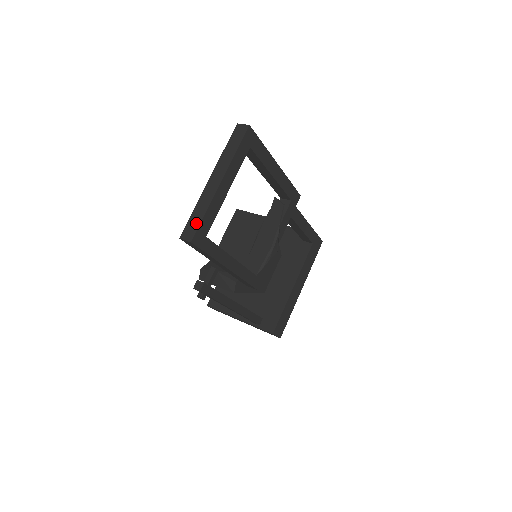
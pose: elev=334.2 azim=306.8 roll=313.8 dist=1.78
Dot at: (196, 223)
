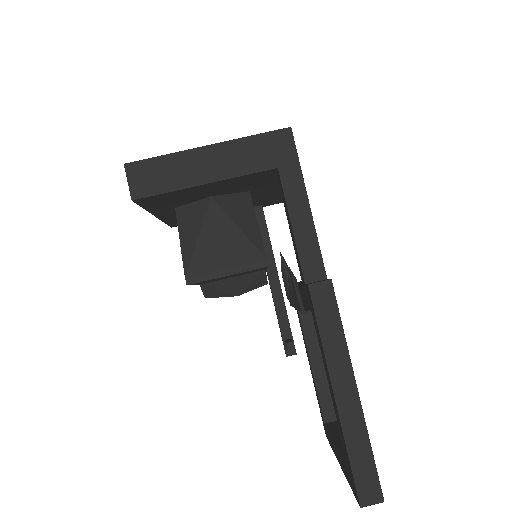
Dot at: occluded
